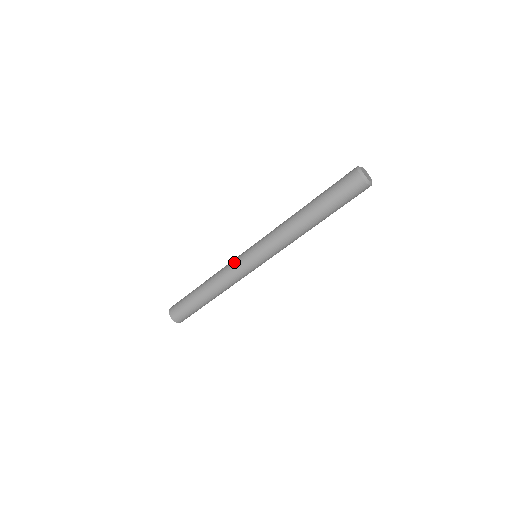
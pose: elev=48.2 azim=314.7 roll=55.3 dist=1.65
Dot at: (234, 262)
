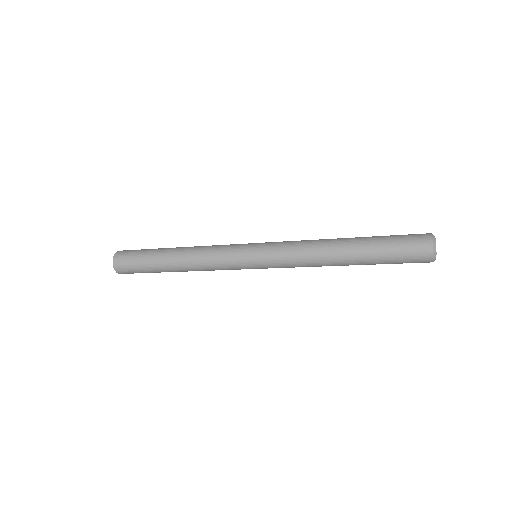
Dot at: (227, 256)
